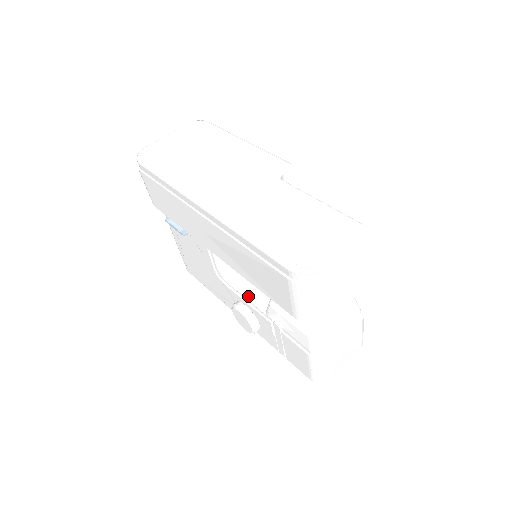
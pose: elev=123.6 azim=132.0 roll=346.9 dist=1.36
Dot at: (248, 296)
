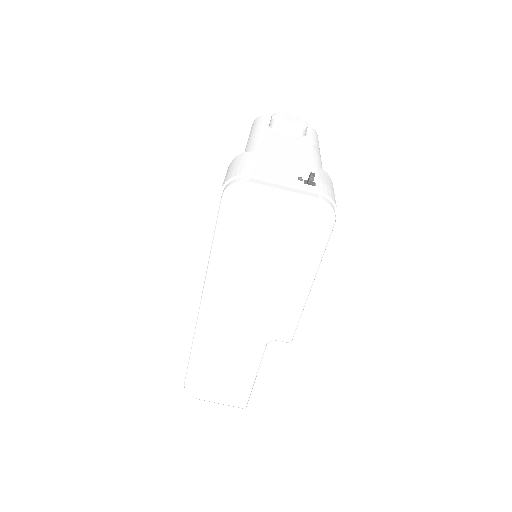
Dot at: occluded
